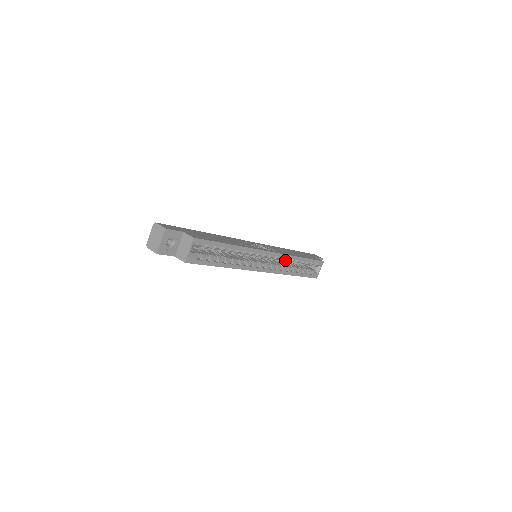
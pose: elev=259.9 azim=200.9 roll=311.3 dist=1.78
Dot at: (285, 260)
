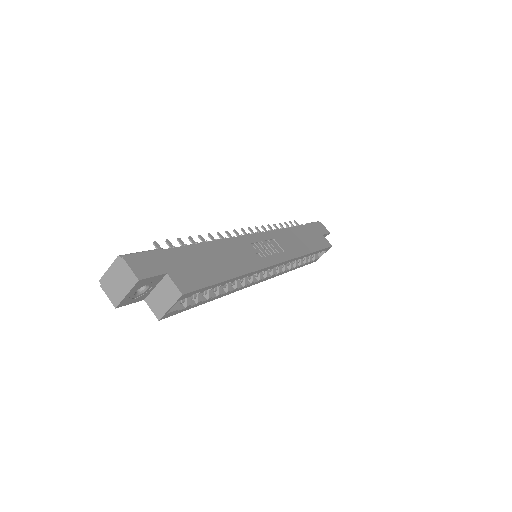
Dot at: occluded
